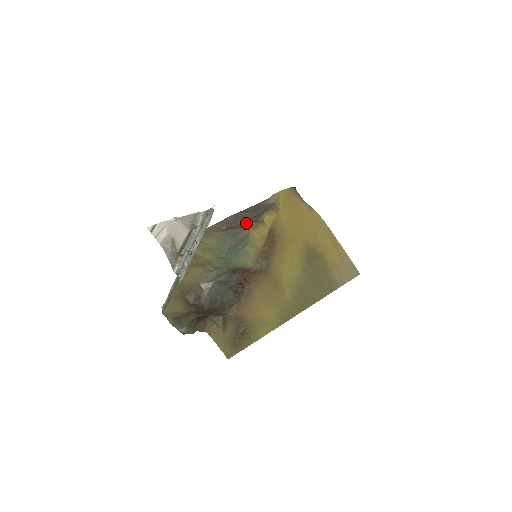
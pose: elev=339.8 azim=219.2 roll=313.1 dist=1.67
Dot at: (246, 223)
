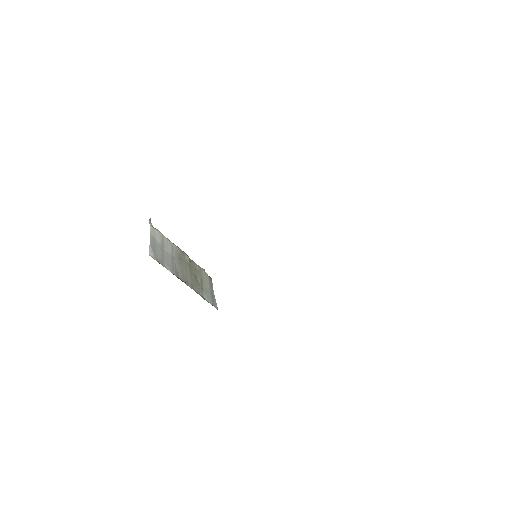
Dot at: occluded
